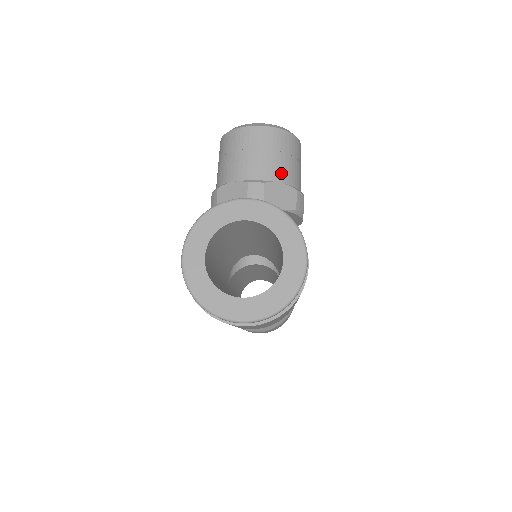
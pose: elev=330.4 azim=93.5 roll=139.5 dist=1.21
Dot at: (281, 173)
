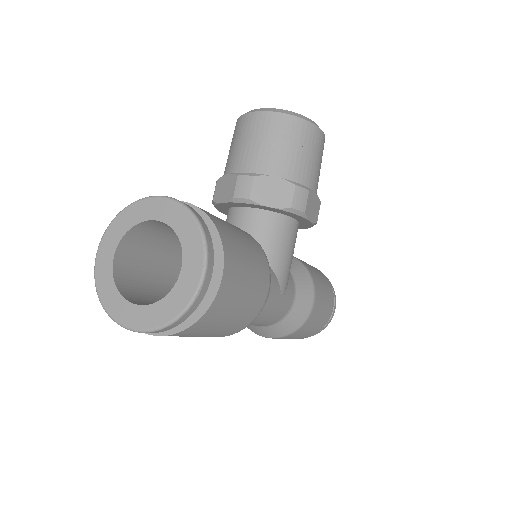
Dot at: (279, 165)
